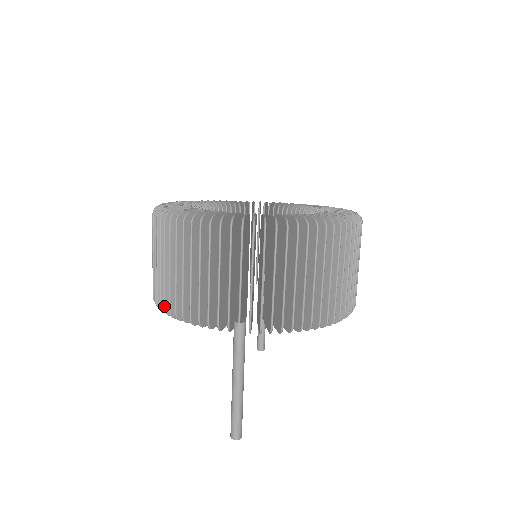
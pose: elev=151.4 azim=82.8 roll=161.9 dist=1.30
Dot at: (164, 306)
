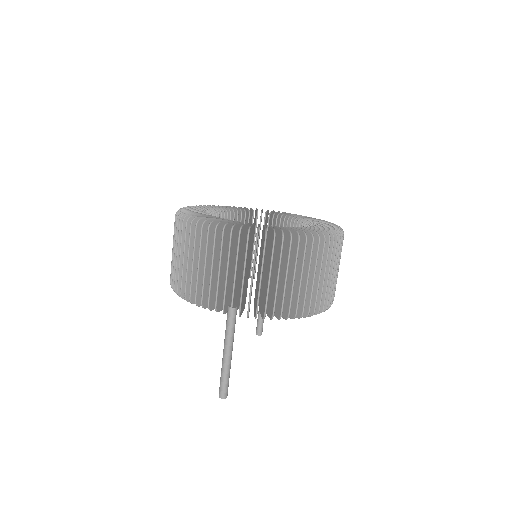
Dot at: (177, 289)
